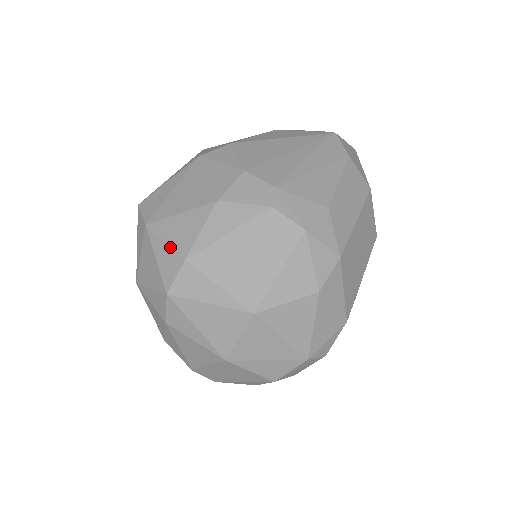
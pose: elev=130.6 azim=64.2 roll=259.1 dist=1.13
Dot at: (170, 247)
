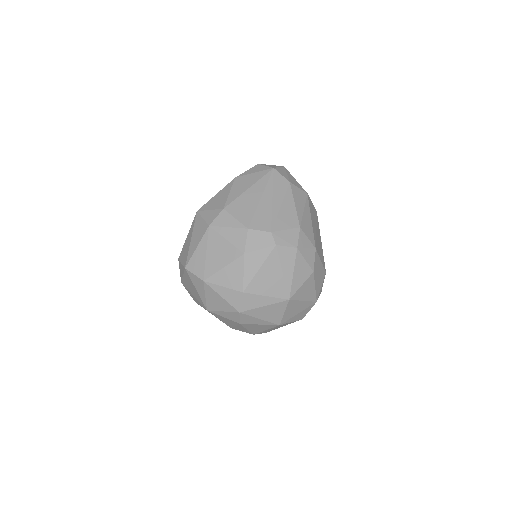
Dot at: (229, 289)
